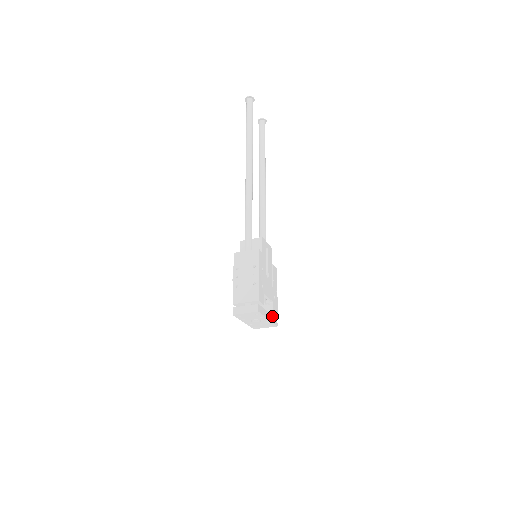
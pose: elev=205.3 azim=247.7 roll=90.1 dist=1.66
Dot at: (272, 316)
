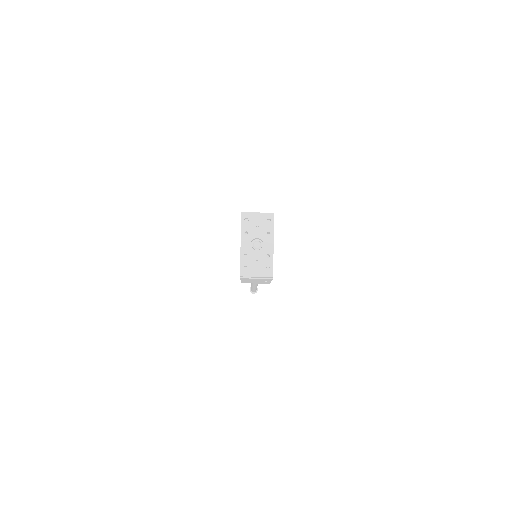
Dot at: occluded
